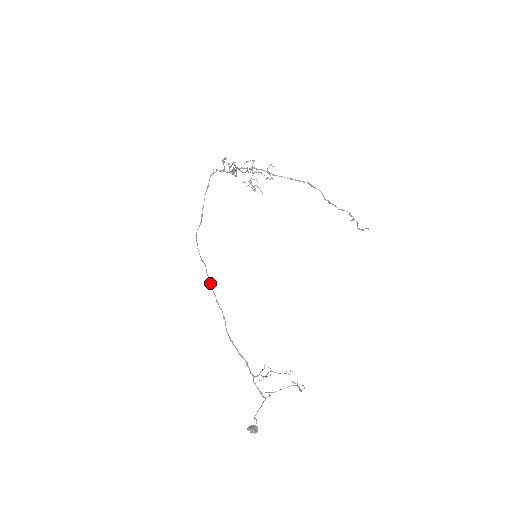
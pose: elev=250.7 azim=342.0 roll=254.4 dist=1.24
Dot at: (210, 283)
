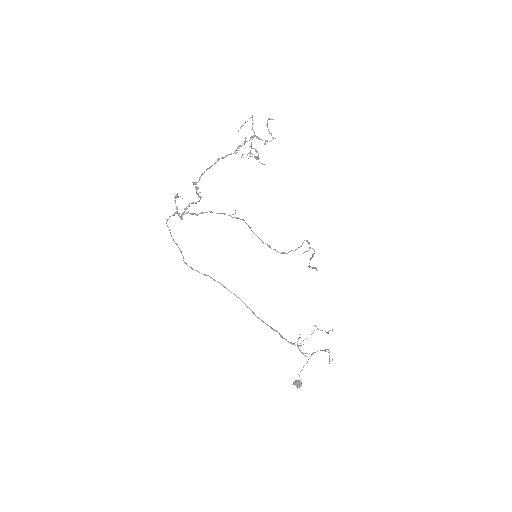
Dot at: (223, 286)
